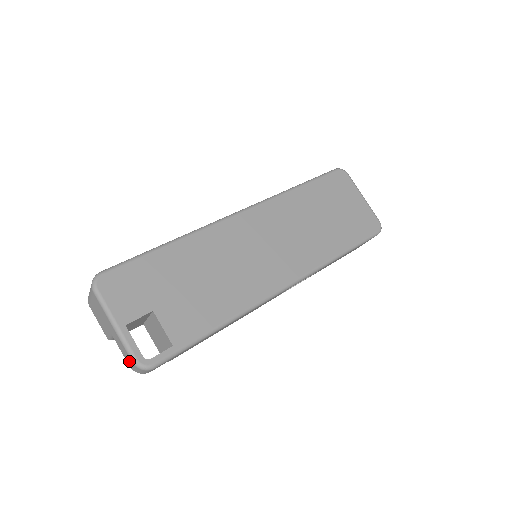
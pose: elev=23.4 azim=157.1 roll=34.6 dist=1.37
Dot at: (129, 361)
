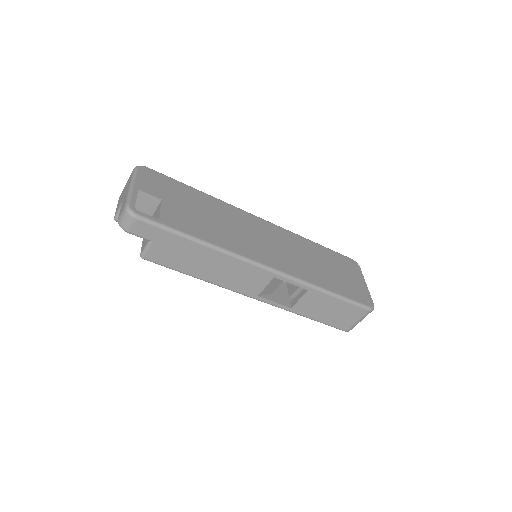
Dot at: (122, 210)
